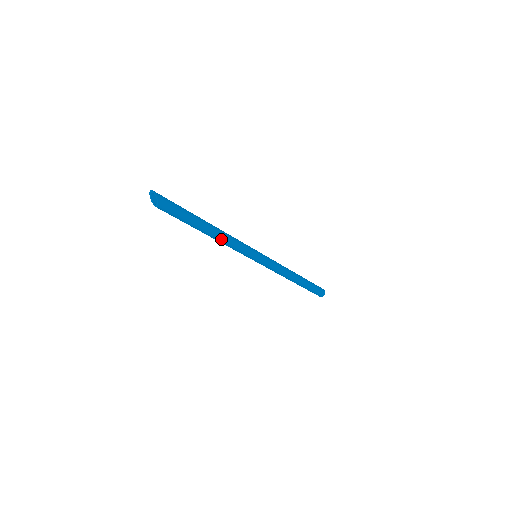
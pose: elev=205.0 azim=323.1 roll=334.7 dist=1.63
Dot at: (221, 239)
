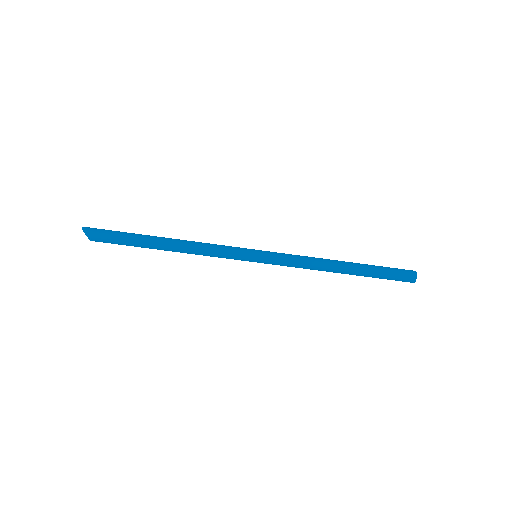
Dot at: (187, 248)
